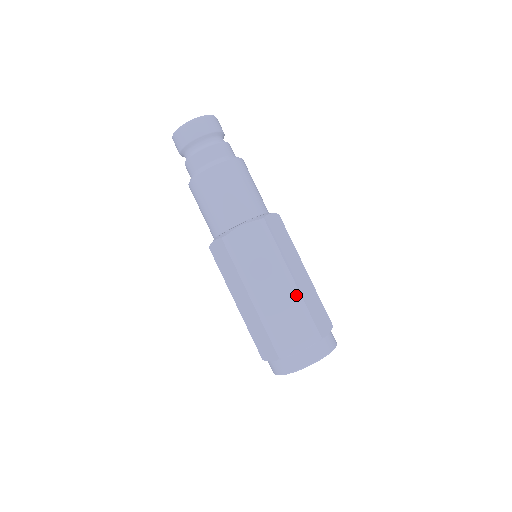
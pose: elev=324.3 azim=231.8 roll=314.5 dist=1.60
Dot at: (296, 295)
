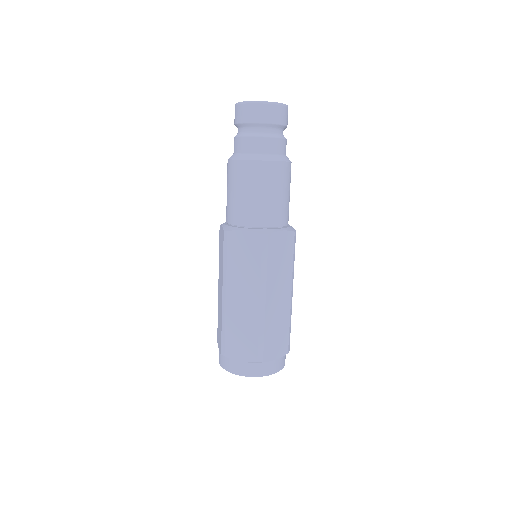
Dot at: (260, 316)
